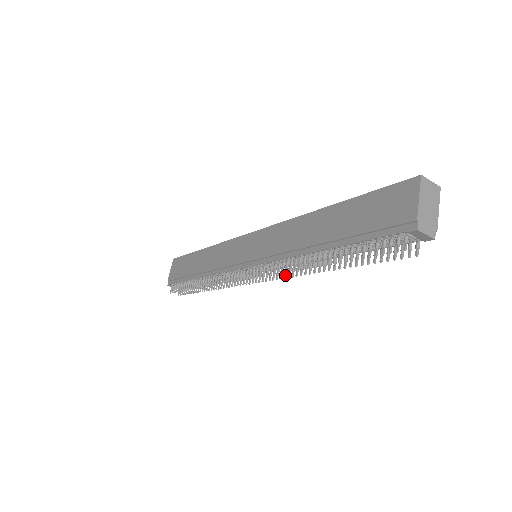
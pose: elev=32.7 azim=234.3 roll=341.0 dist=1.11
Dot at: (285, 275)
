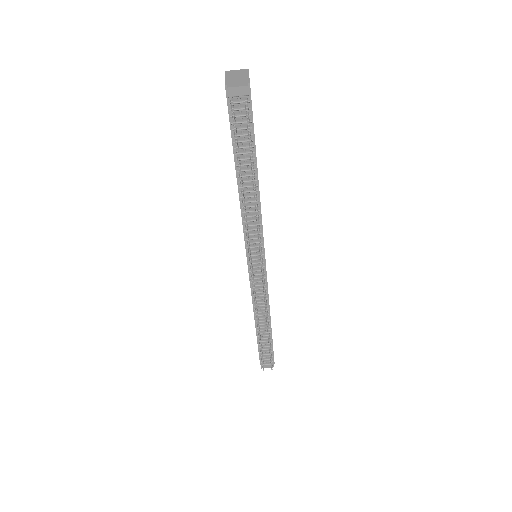
Dot at: (259, 236)
